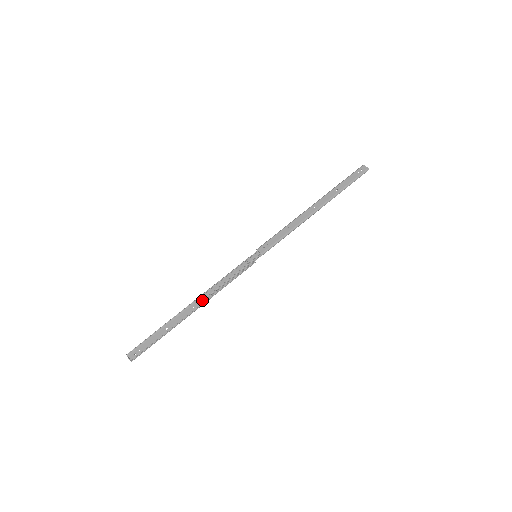
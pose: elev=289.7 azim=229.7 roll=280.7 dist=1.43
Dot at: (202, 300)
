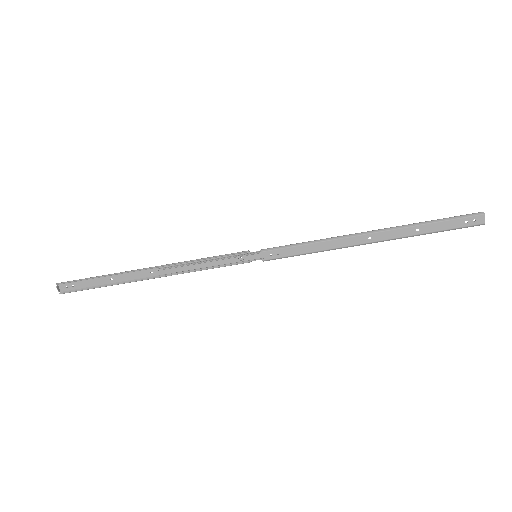
Dot at: (164, 273)
